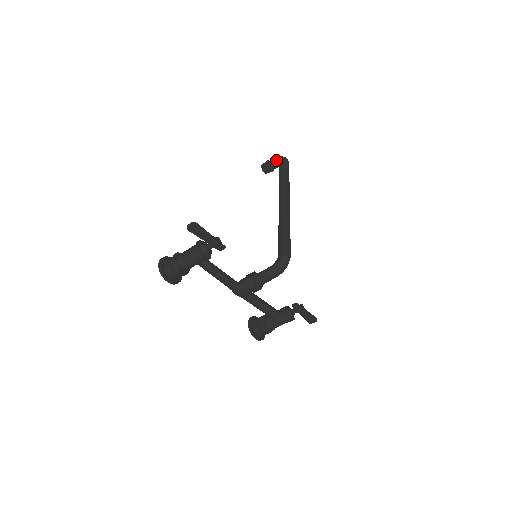
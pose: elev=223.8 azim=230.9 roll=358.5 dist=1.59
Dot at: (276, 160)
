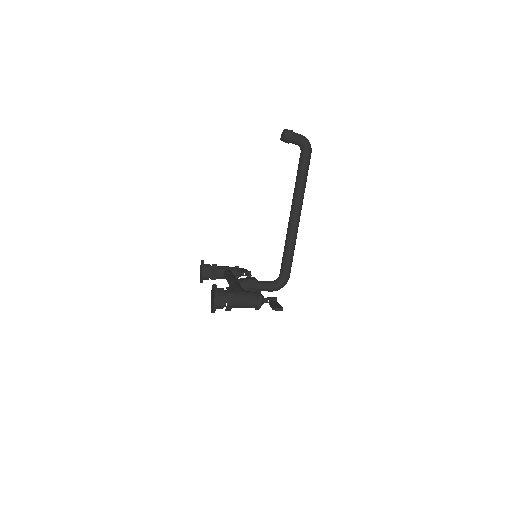
Dot at: (303, 144)
